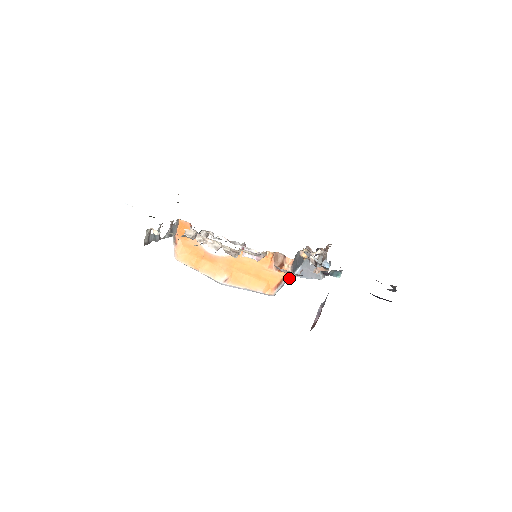
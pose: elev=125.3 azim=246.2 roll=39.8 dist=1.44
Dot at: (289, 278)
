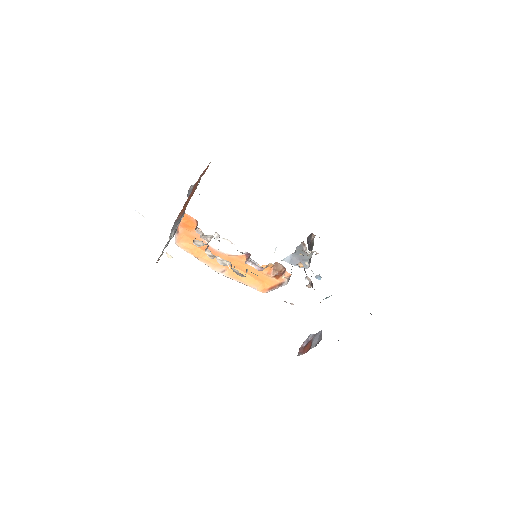
Dot at: occluded
